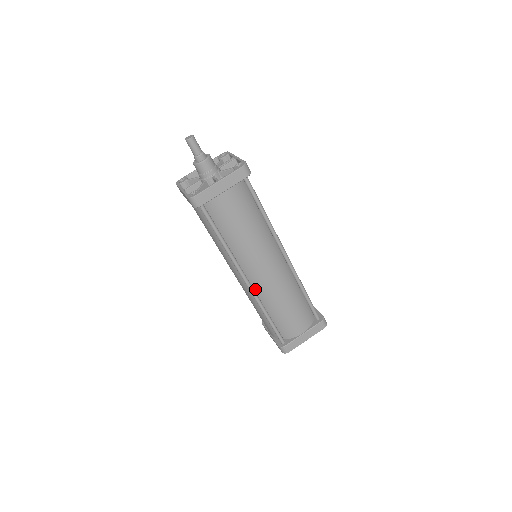
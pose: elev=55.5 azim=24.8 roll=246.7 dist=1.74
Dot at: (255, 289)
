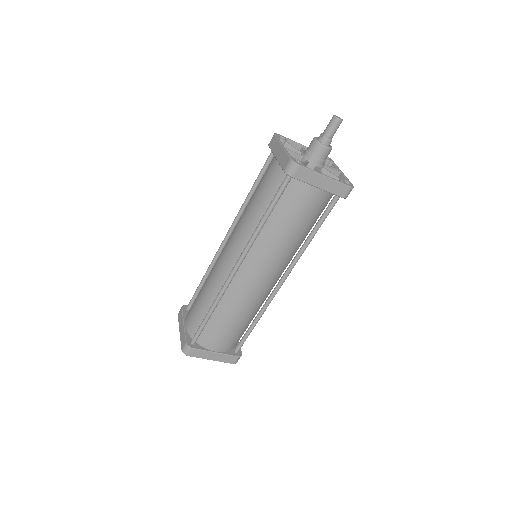
Dot at: (231, 281)
